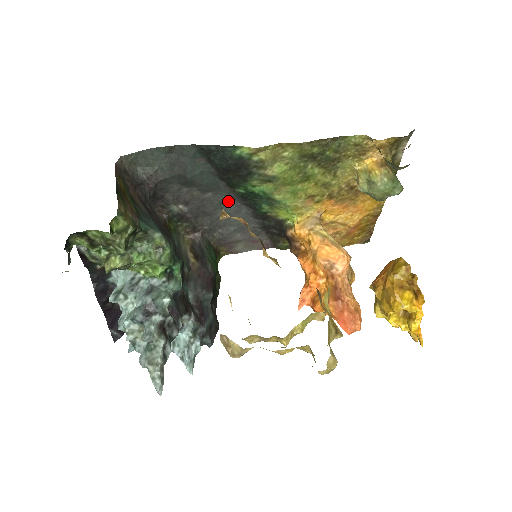
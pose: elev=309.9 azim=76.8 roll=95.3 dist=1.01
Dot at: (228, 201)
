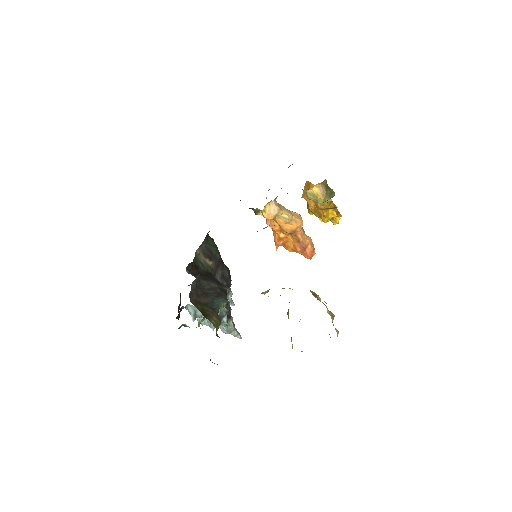
Dot at: occluded
